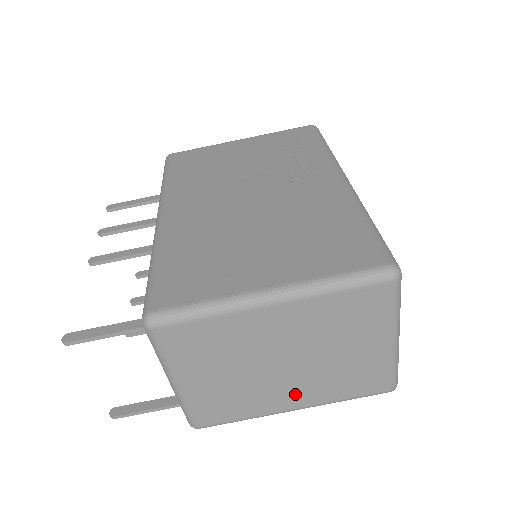
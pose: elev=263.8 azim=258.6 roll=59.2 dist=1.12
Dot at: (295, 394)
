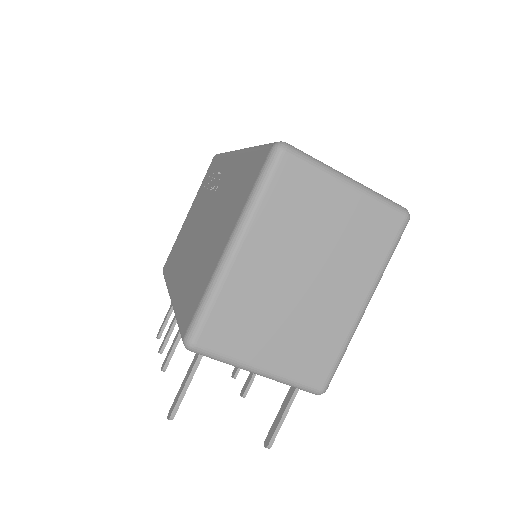
Dot at: (346, 293)
